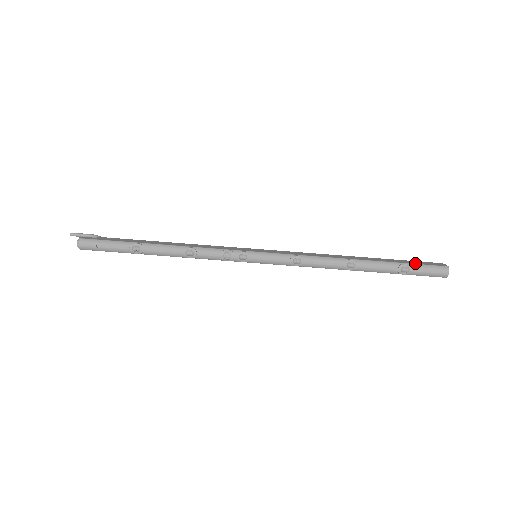
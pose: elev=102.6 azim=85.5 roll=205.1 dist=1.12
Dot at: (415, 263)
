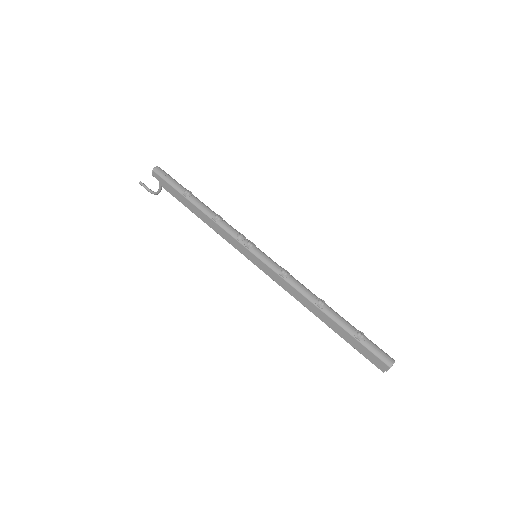
Dot at: (369, 340)
